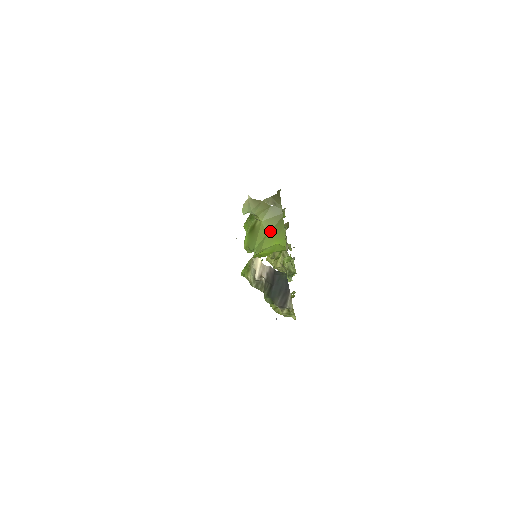
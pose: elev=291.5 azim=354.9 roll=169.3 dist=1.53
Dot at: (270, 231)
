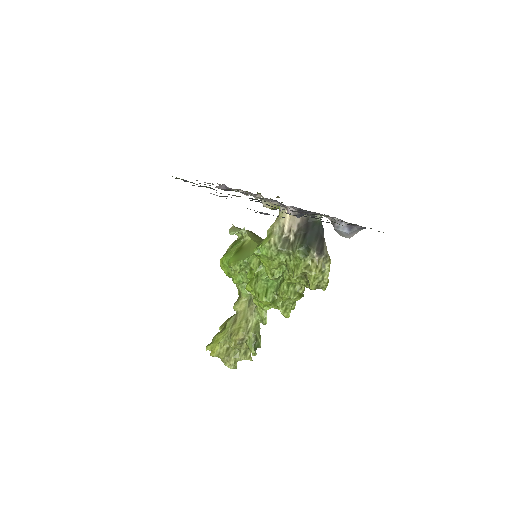
Dot at: occluded
